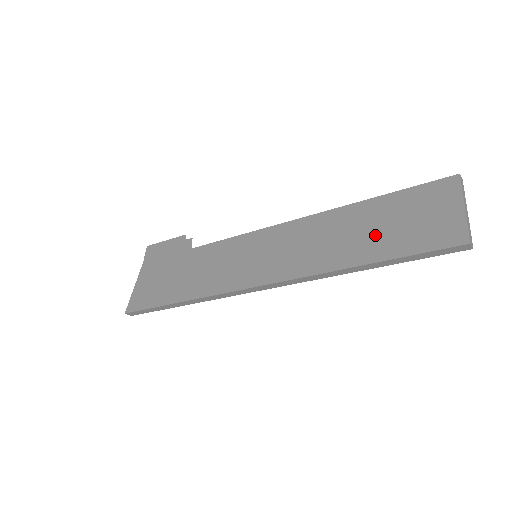
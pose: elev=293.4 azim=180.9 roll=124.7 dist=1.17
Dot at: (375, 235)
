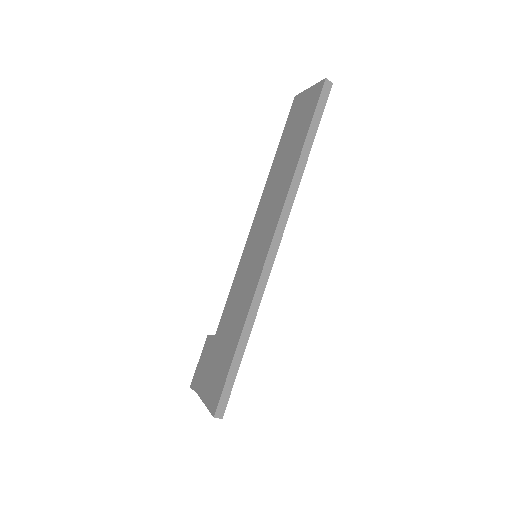
Dot at: (292, 146)
